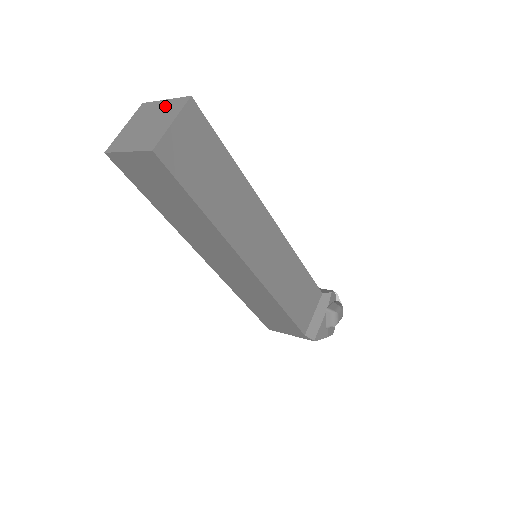
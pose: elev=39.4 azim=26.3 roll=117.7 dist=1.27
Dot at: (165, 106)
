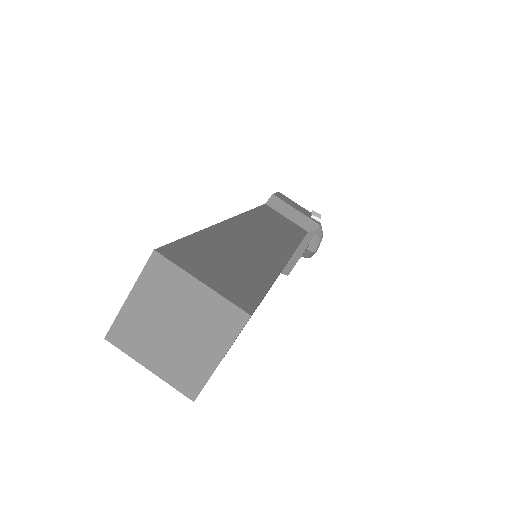
Dot at: (203, 304)
